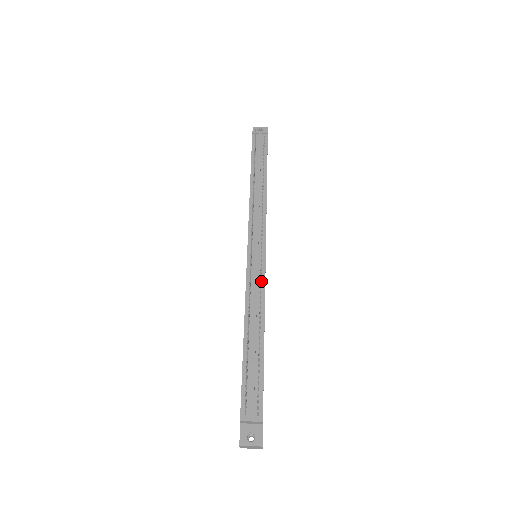
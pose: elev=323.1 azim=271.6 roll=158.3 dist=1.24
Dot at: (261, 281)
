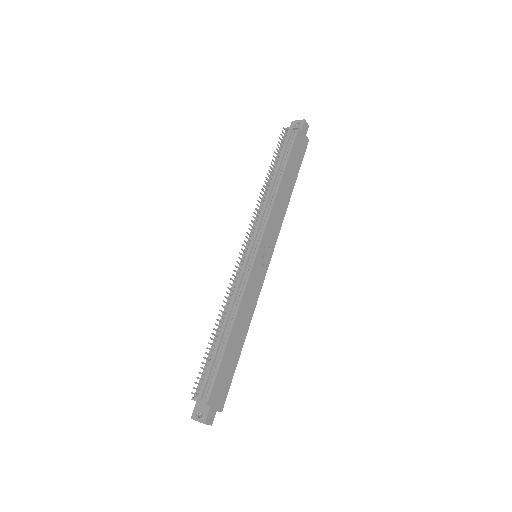
Dot at: (244, 282)
